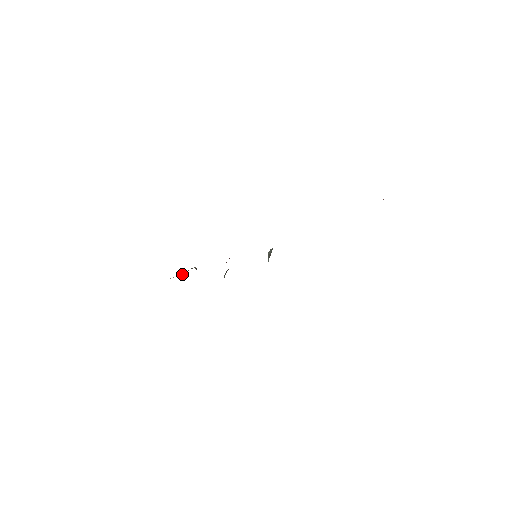
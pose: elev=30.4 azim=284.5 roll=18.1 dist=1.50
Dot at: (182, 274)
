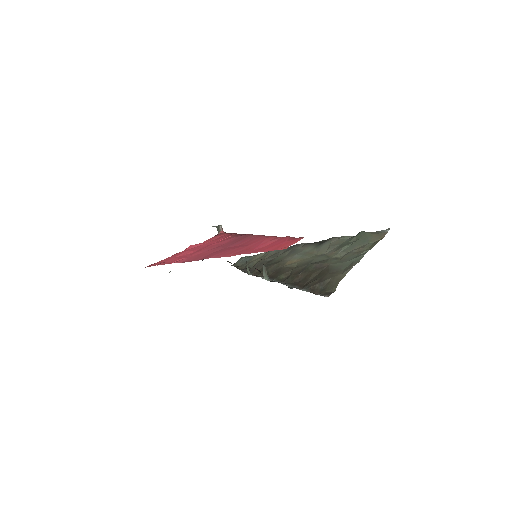
Dot at: (216, 227)
